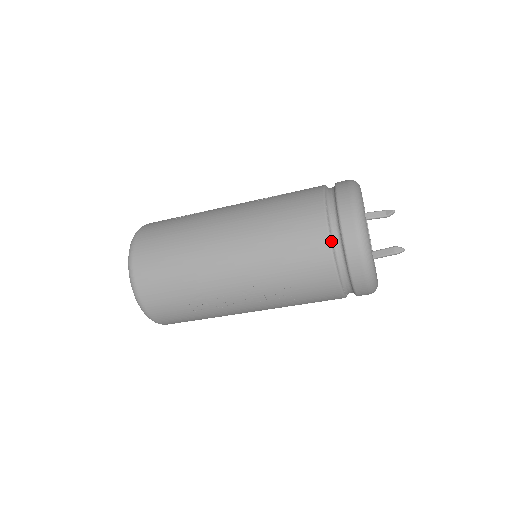
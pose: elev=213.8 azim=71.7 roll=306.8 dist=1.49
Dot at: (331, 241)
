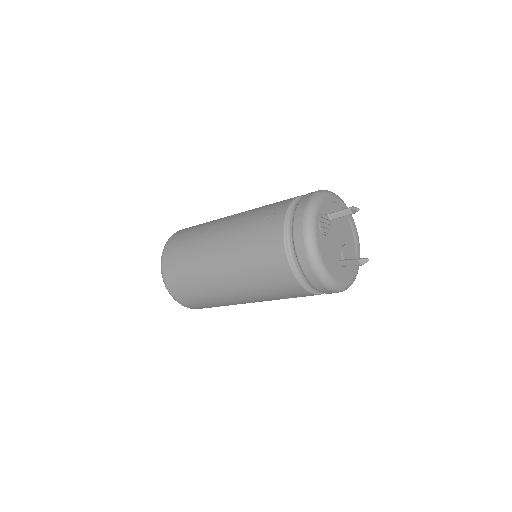
Dot at: (301, 283)
